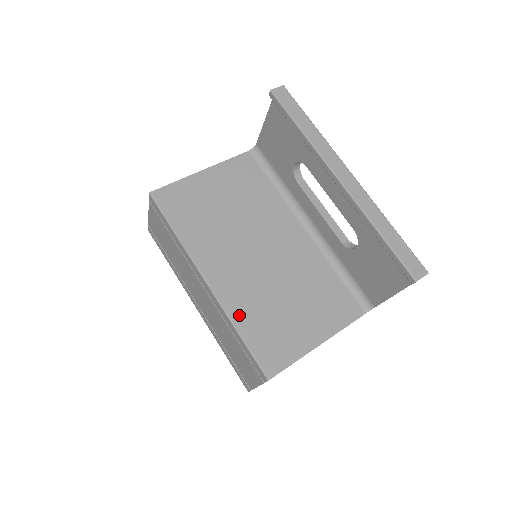
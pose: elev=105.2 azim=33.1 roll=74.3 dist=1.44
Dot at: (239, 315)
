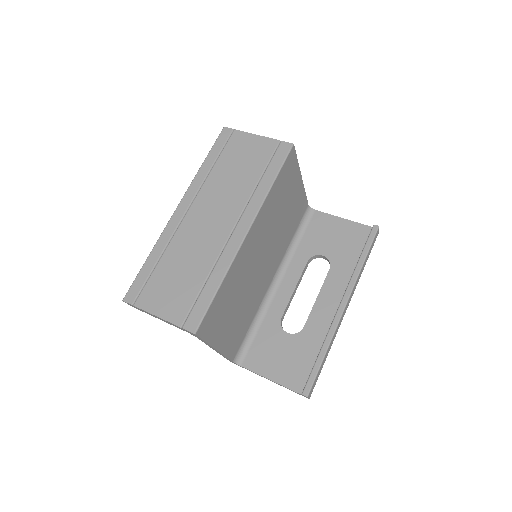
Dot at: (231, 276)
